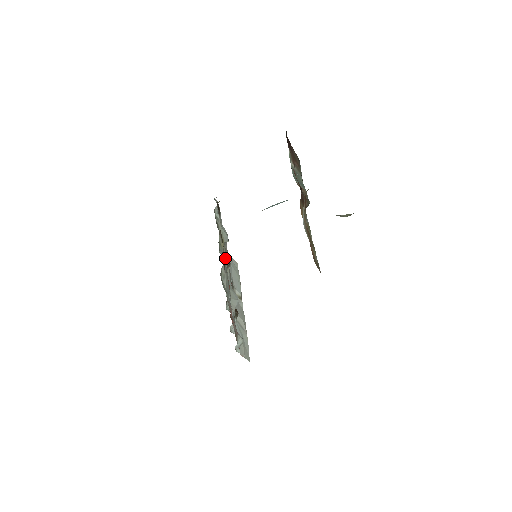
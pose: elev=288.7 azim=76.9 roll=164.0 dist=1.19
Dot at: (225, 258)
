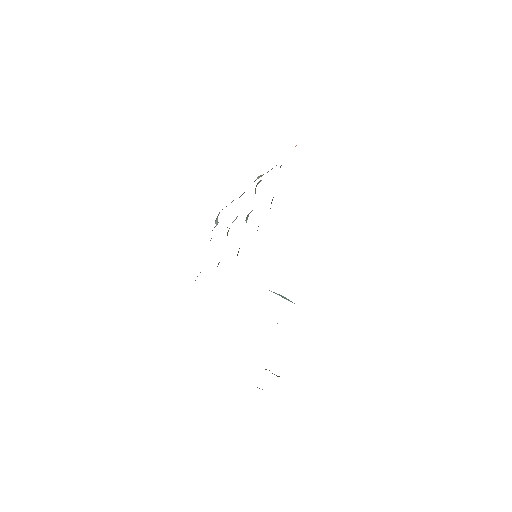
Dot at: occluded
